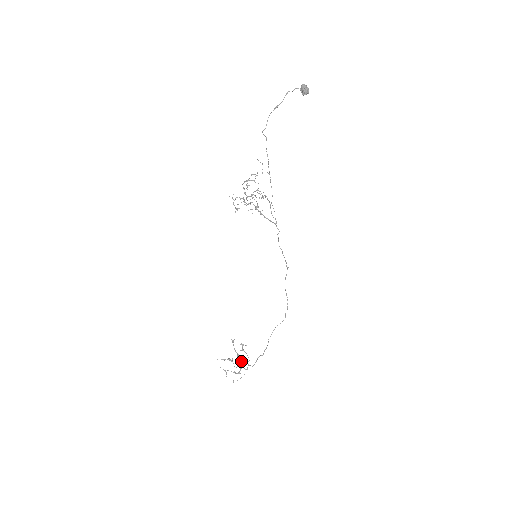
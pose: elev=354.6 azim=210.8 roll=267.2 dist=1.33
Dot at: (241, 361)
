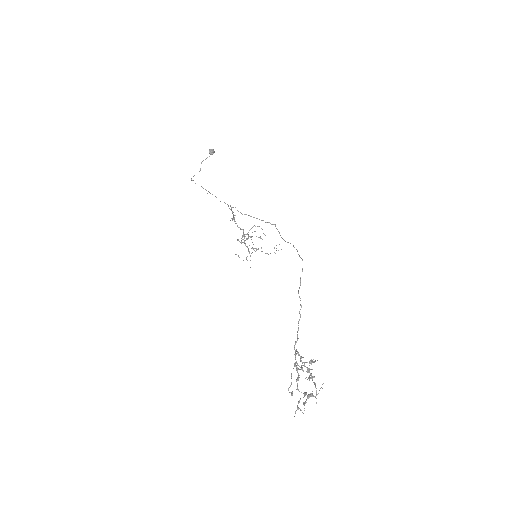
Dot at: (306, 371)
